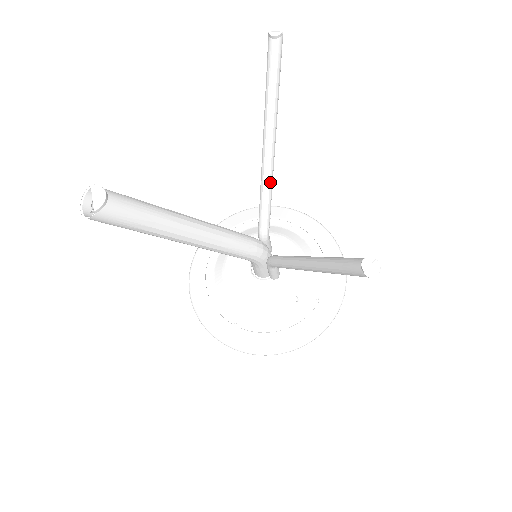
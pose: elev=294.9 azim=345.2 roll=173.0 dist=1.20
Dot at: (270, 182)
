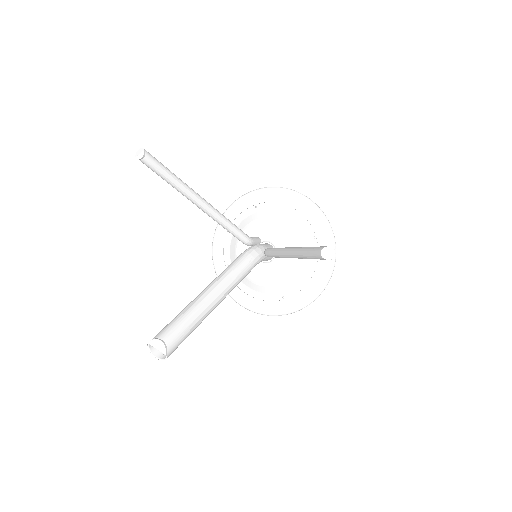
Dot at: (222, 217)
